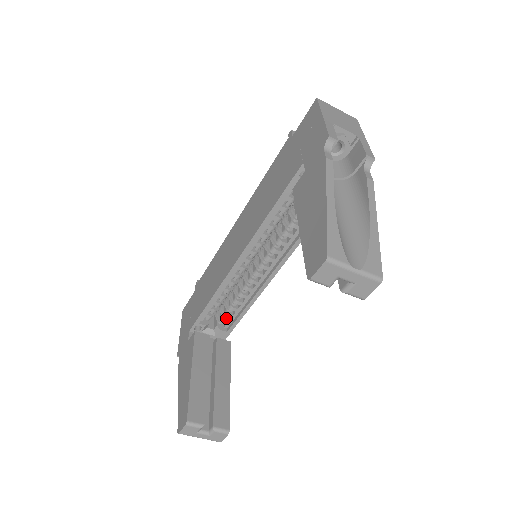
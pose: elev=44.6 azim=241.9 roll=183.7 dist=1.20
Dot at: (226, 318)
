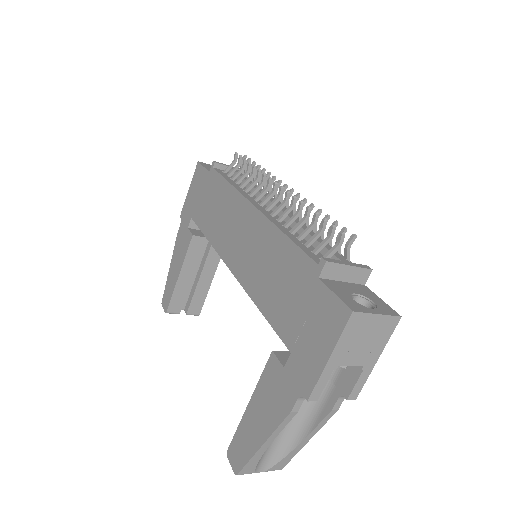
Dot at: occluded
